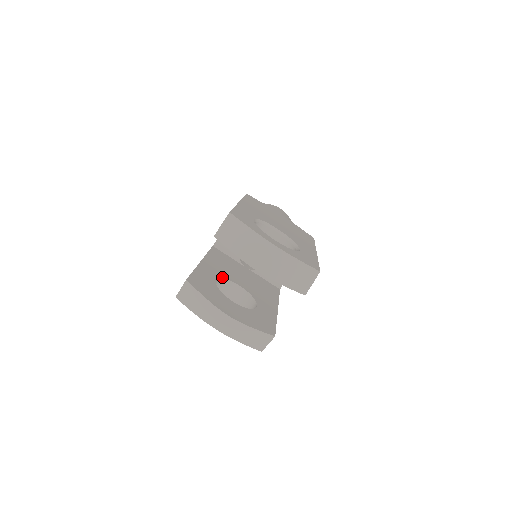
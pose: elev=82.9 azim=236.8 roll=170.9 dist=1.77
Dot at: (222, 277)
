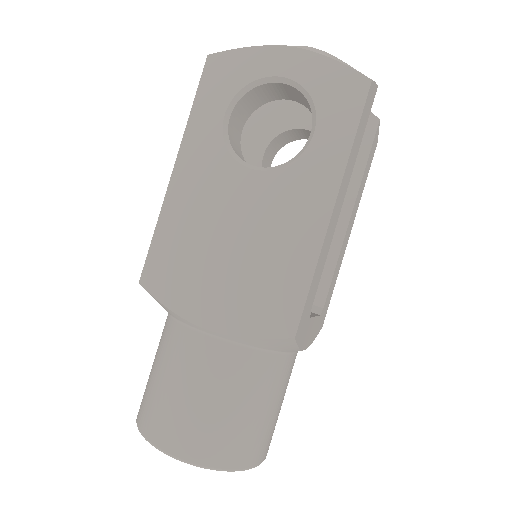
Dot at: occluded
